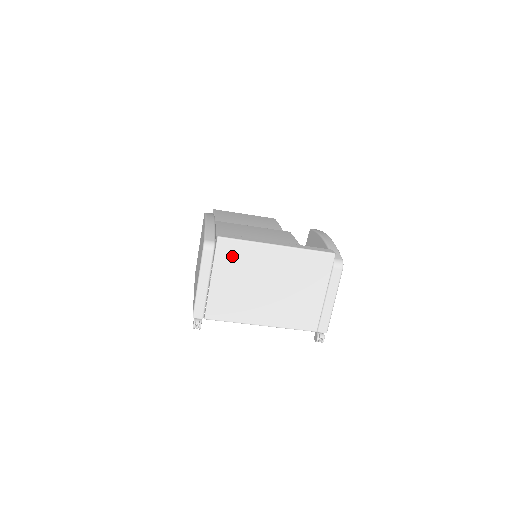
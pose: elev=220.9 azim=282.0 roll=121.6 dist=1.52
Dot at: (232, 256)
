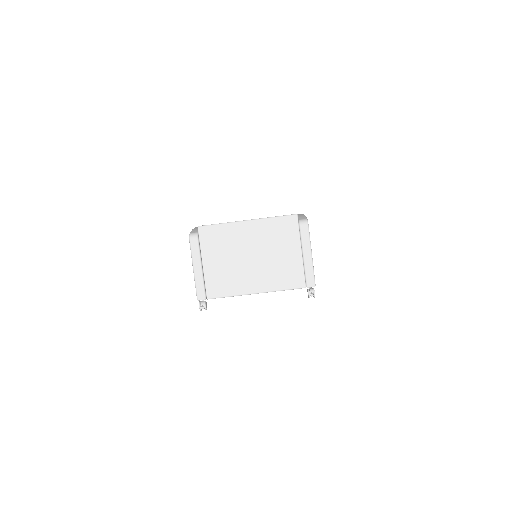
Dot at: (213, 239)
